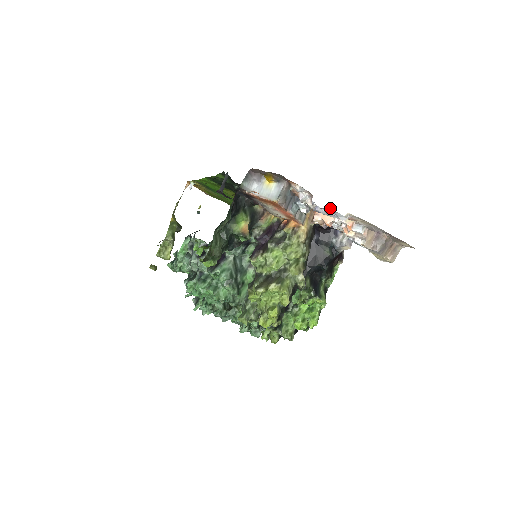
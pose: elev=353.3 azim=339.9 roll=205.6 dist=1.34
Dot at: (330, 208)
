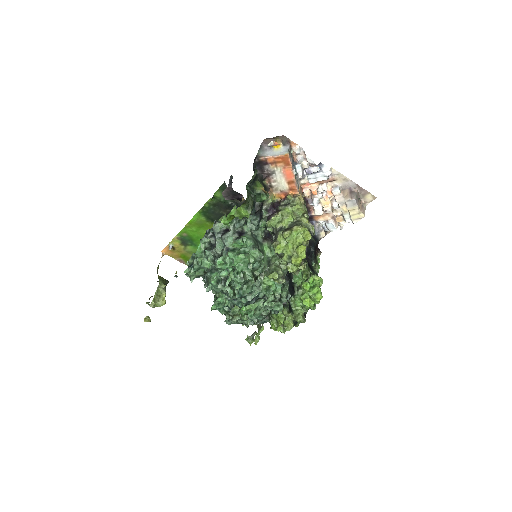
Dot at: (320, 162)
